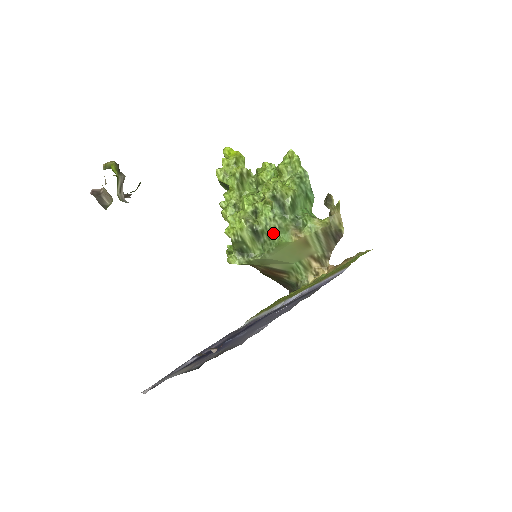
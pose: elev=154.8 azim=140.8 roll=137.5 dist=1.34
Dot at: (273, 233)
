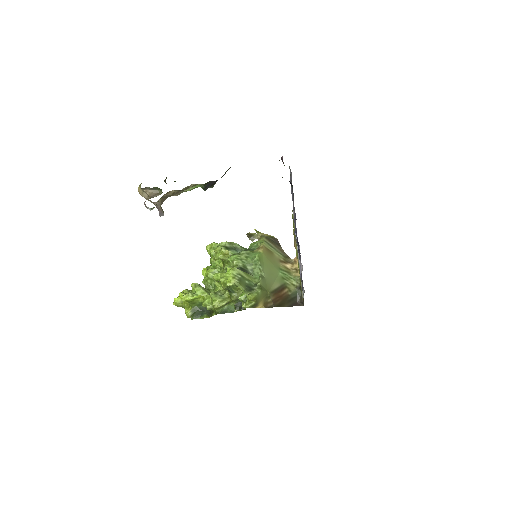
Dot at: (249, 260)
